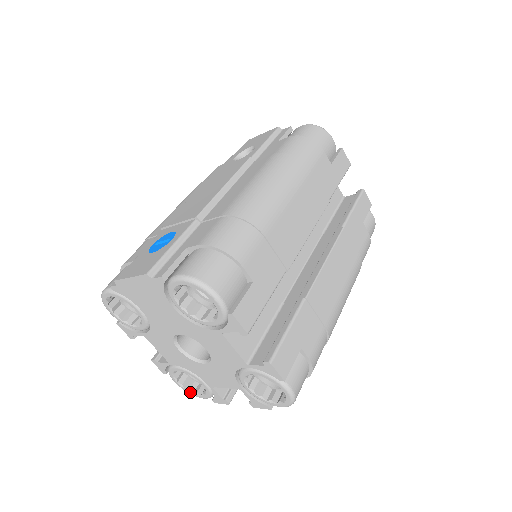
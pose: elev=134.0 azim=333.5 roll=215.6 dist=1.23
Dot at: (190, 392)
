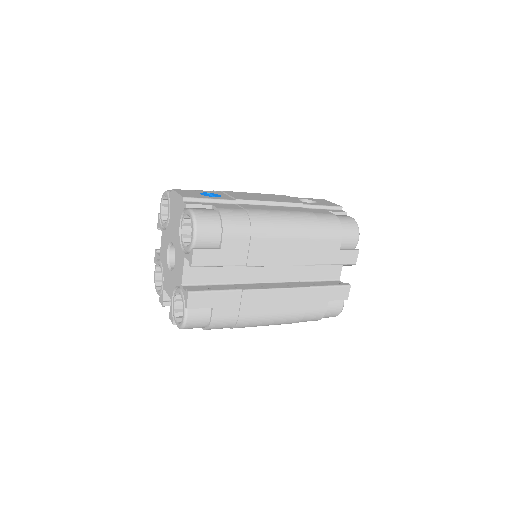
Dot at: (155, 284)
